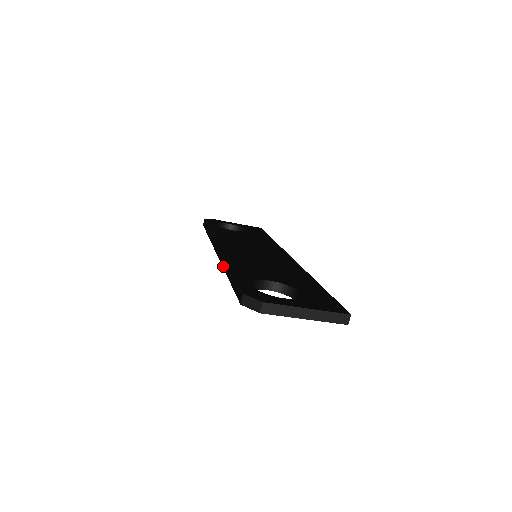
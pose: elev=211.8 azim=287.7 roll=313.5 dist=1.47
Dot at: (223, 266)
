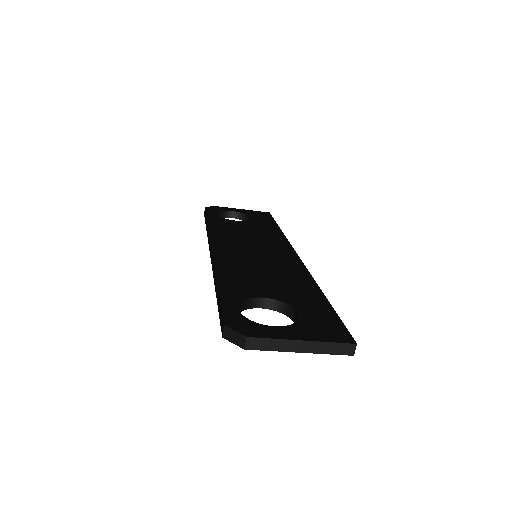
Dot at: (213, 276)
